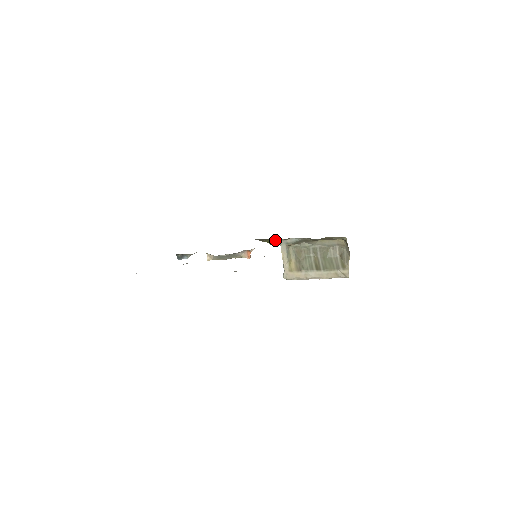
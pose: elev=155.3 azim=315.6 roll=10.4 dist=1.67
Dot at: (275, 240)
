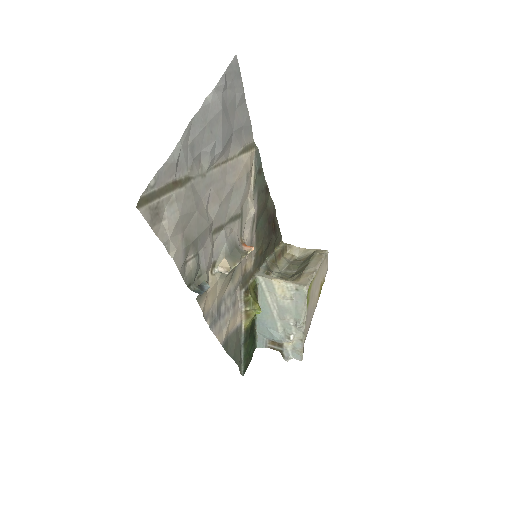
Dot at: (257, 301)
